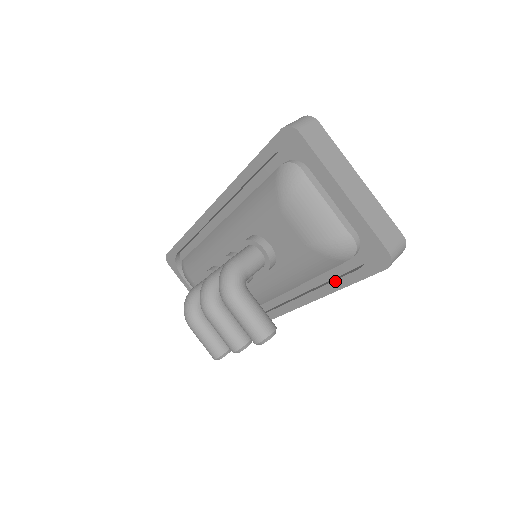
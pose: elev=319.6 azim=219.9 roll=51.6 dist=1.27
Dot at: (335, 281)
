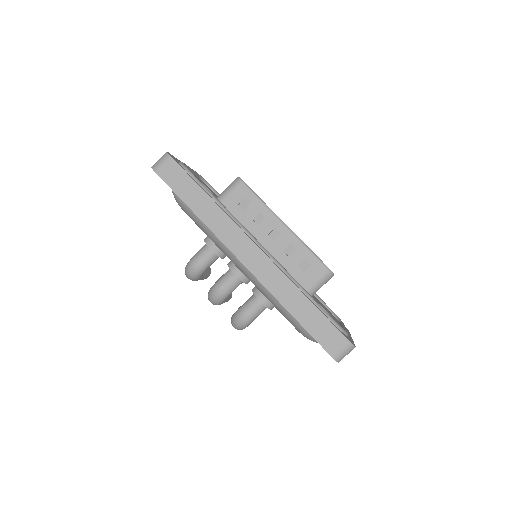
Dot at: occluded
